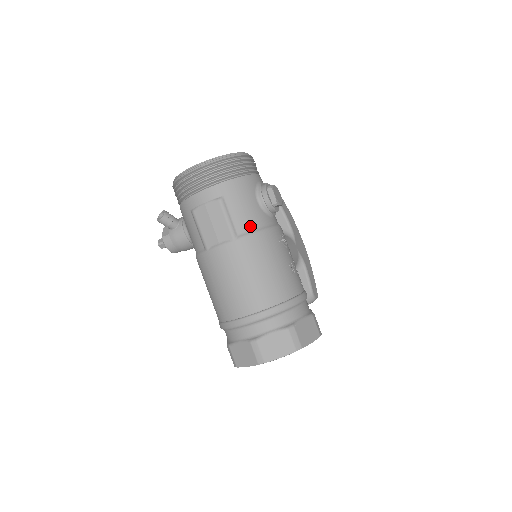
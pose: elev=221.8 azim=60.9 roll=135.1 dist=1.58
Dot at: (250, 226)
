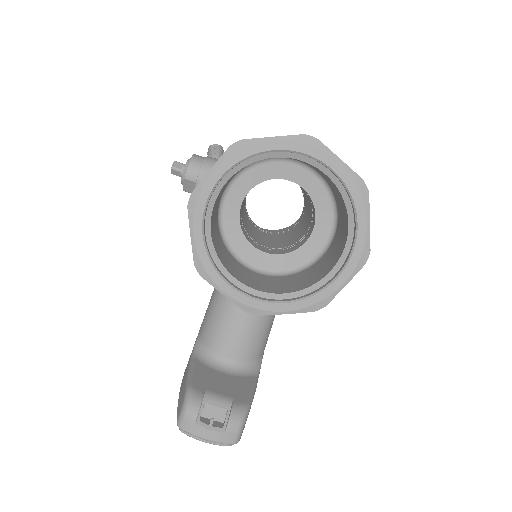
Dot at: occluded
